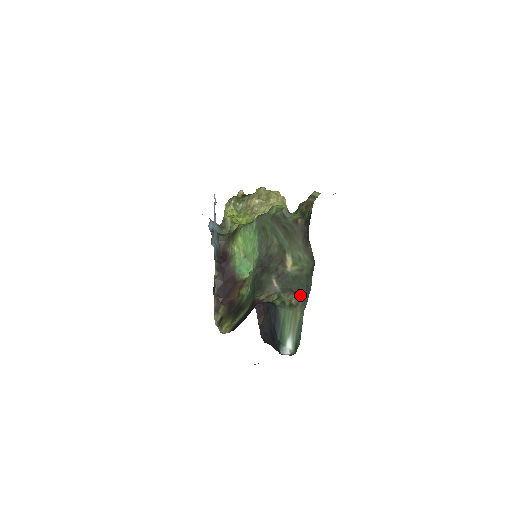
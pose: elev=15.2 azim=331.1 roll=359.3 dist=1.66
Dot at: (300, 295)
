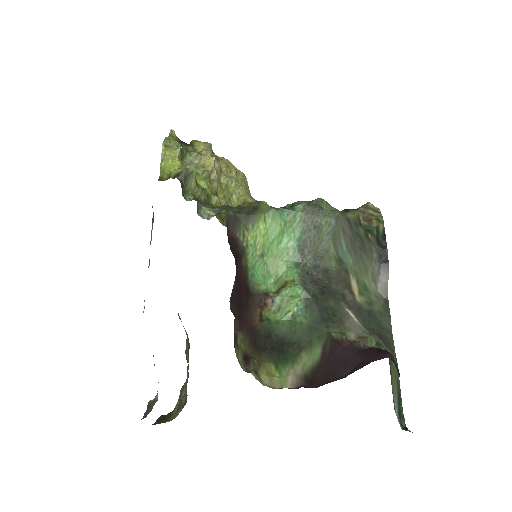
Dot at: (385, 340)
